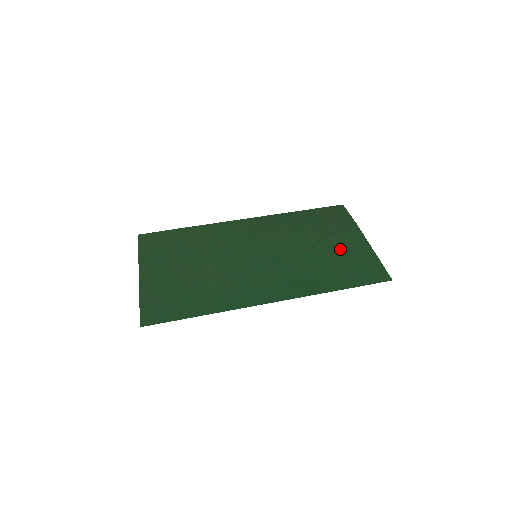
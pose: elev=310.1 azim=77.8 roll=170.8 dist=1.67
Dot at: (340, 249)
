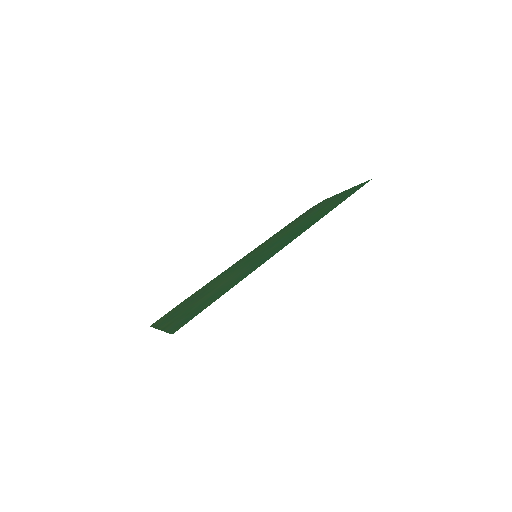
Dot at: occluded
